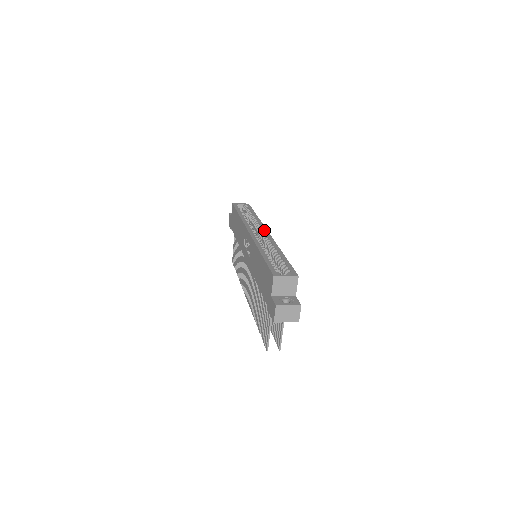
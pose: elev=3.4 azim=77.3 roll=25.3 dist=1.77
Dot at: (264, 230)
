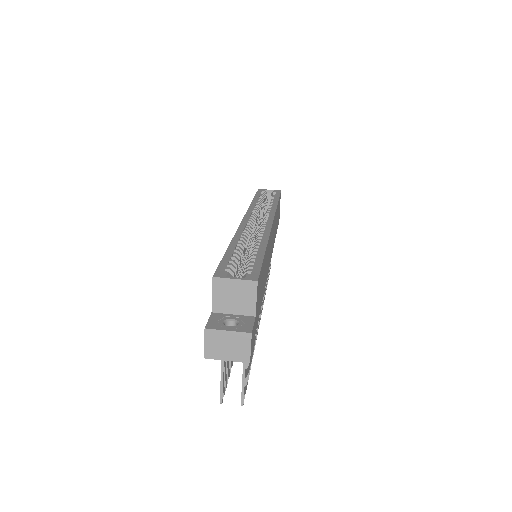
Dot at: (269, 218)
